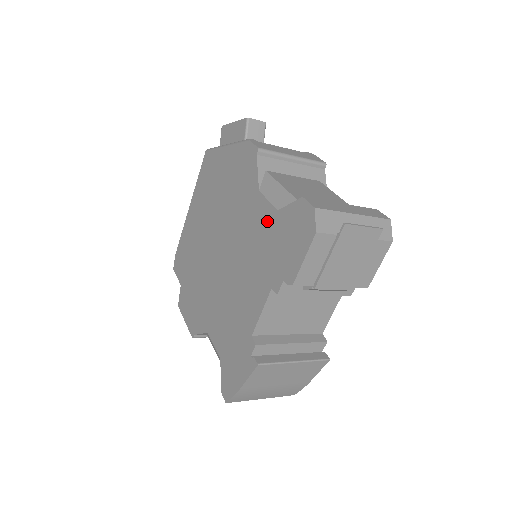
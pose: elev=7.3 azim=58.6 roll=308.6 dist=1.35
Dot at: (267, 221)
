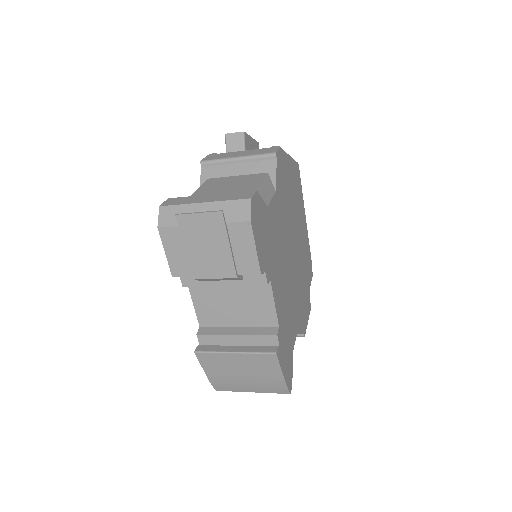
Dot at: occluded
